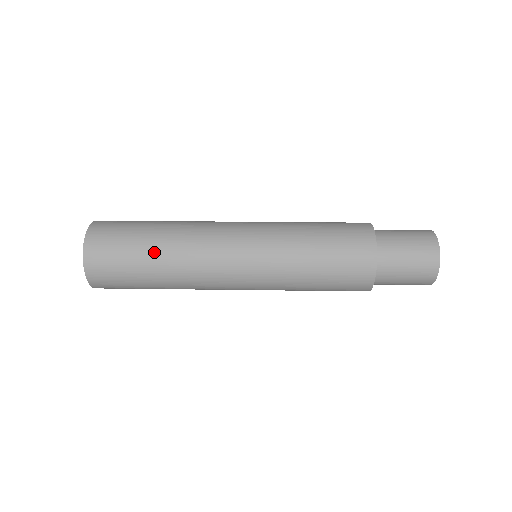
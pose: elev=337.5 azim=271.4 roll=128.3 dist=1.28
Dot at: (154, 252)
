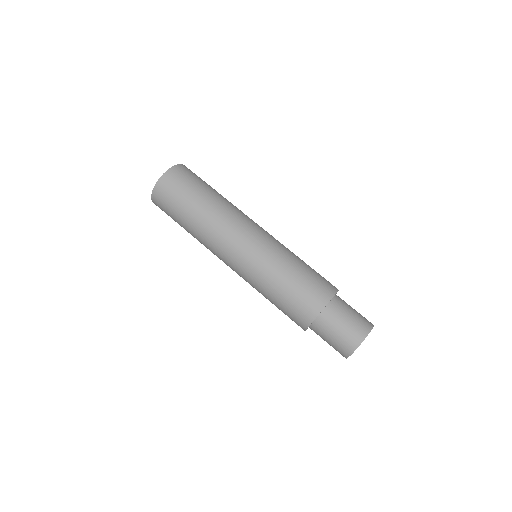
Dot at: (188, 223)
